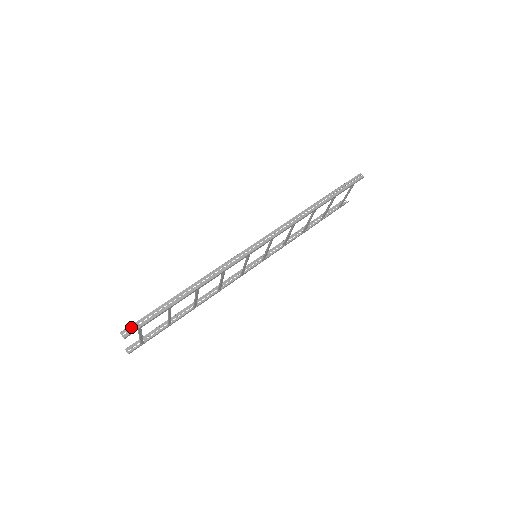
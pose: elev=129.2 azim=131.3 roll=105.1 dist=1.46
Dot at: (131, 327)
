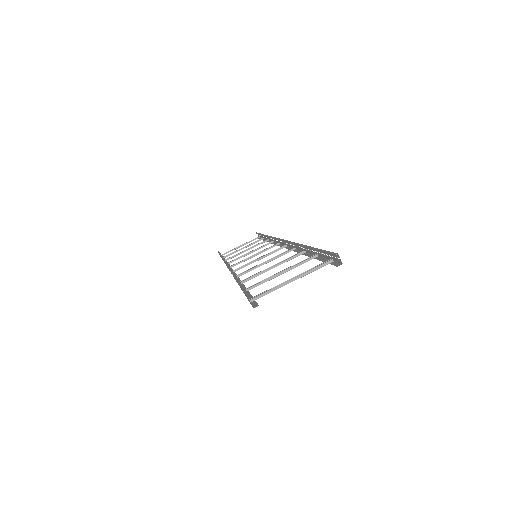
Dot at: occluded
